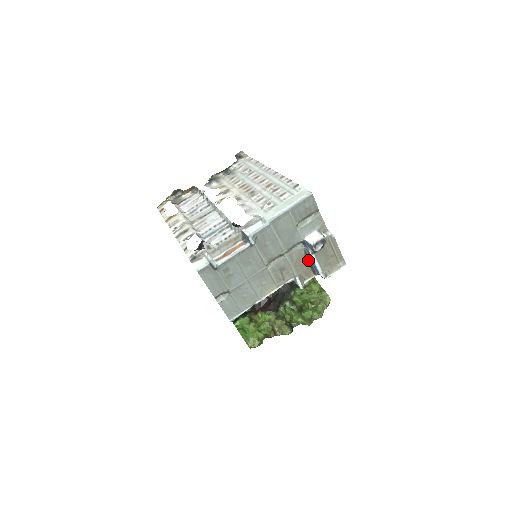
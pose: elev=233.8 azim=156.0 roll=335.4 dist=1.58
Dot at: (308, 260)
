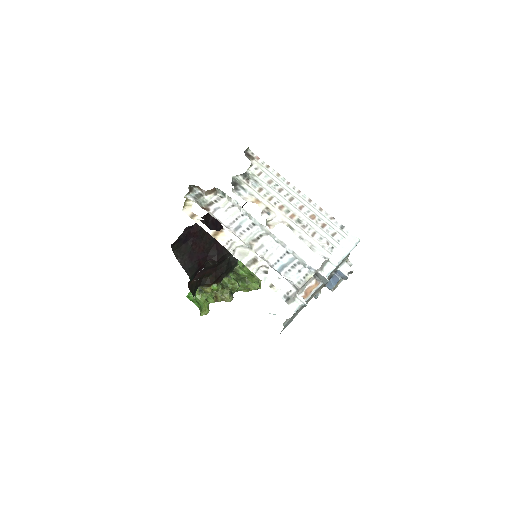
Dot at: (329, 280)
